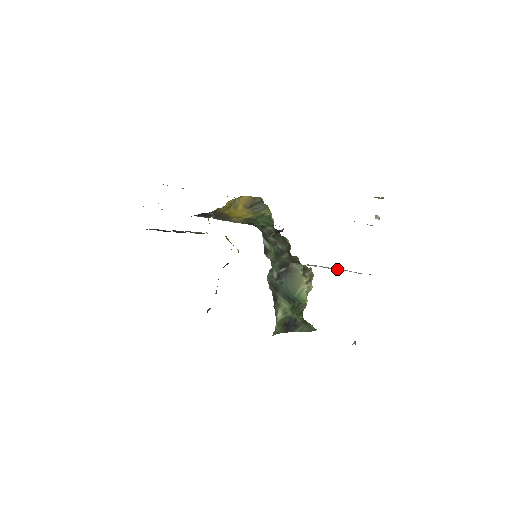
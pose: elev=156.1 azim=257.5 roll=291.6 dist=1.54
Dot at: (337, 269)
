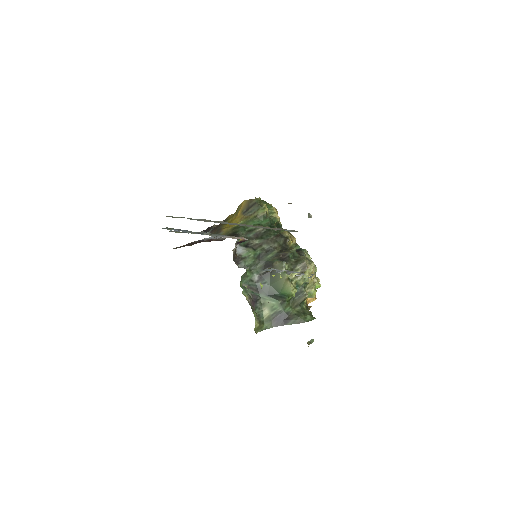
Dot at: (287, 272)
